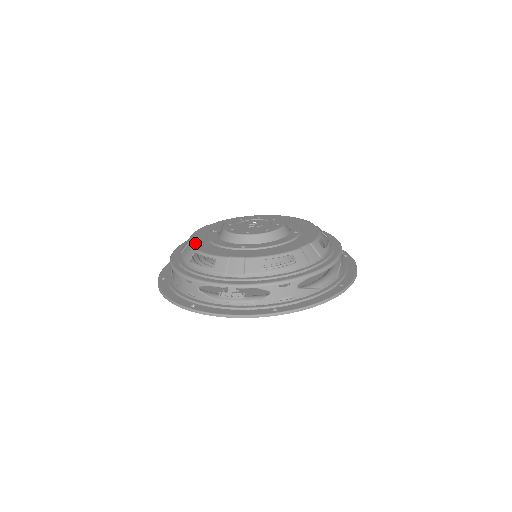
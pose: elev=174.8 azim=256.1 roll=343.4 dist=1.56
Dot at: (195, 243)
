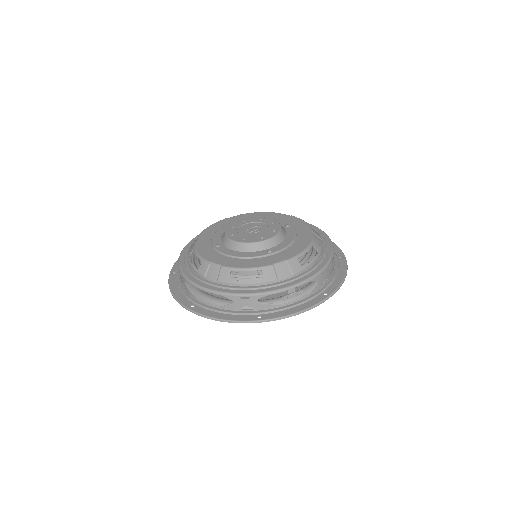
Dot at: (220, 262)
